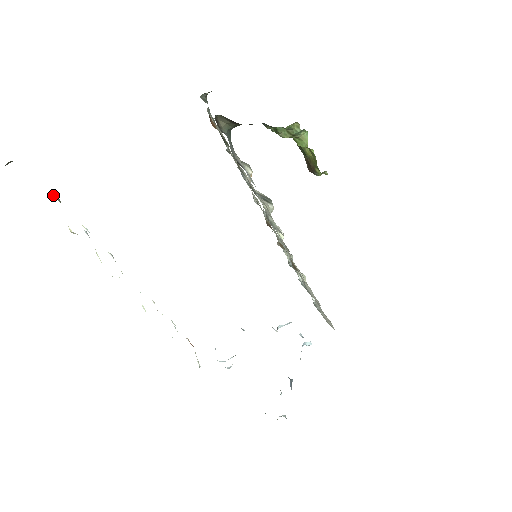
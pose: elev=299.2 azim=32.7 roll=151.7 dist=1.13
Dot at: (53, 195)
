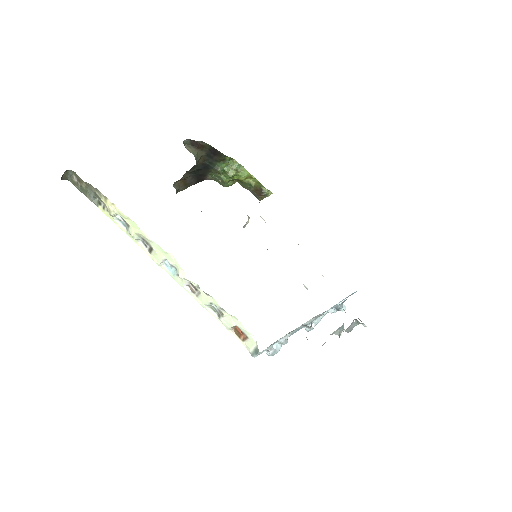
Dot at: (94, 201)
